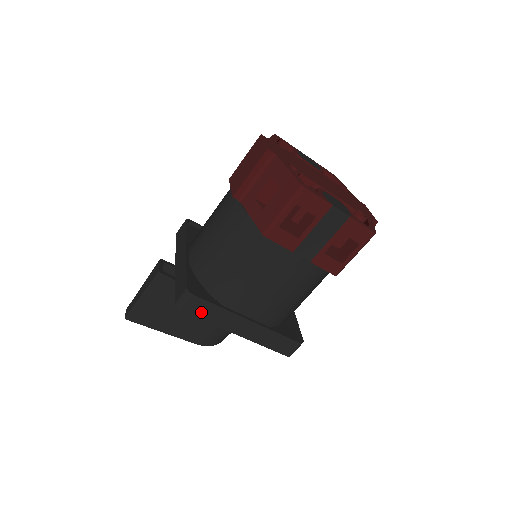
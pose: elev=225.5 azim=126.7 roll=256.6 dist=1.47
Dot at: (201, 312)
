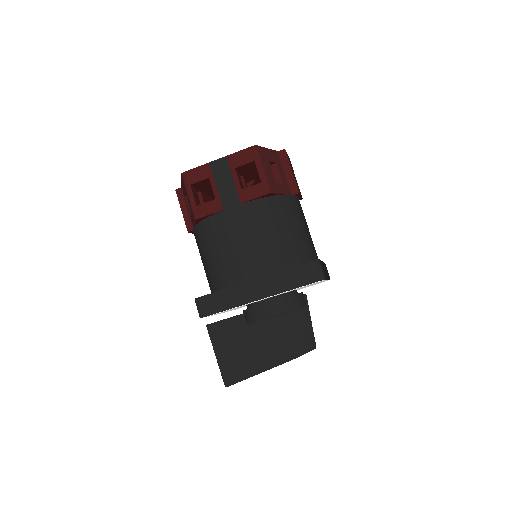
Dot at: (217, 306)
